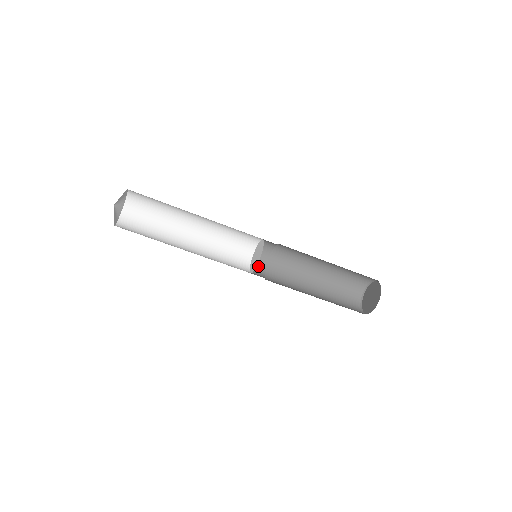
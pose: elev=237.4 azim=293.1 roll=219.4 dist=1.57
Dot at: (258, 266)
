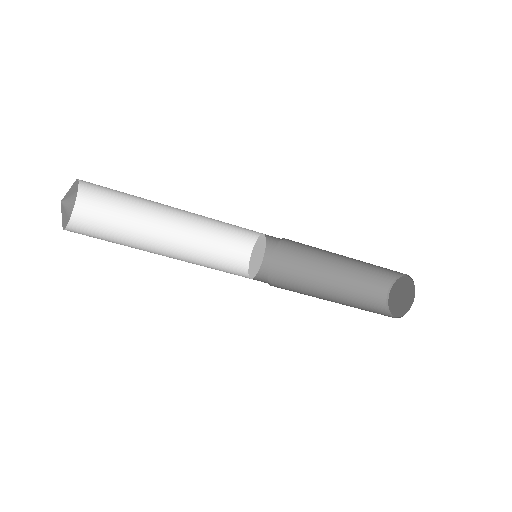
Dot at: occluded
